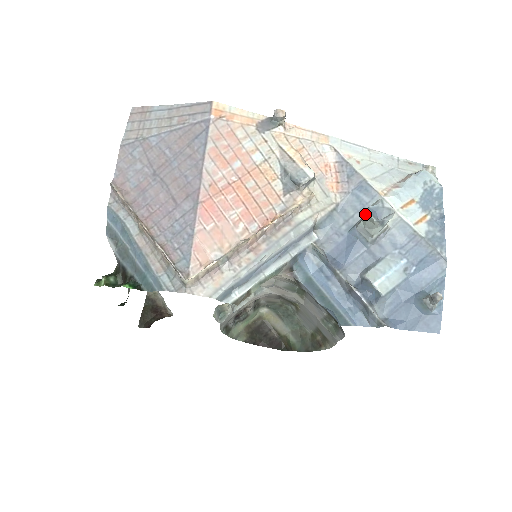
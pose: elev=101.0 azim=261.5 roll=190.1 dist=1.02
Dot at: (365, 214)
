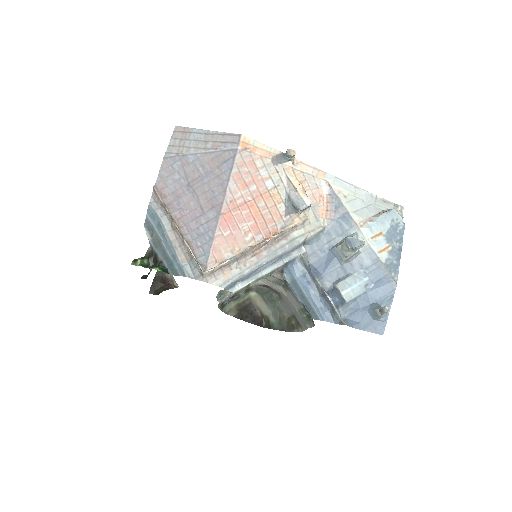
Dot at: (344, 239)
